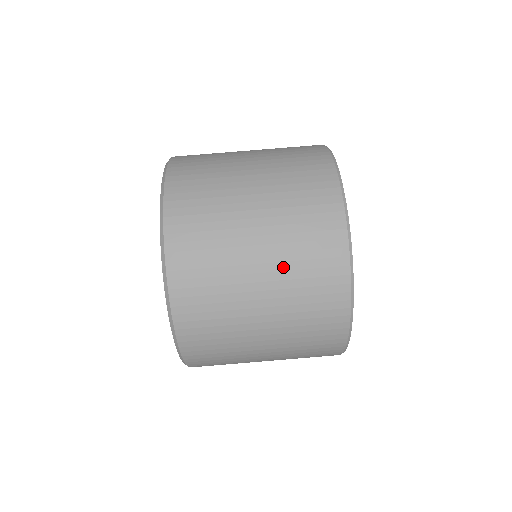
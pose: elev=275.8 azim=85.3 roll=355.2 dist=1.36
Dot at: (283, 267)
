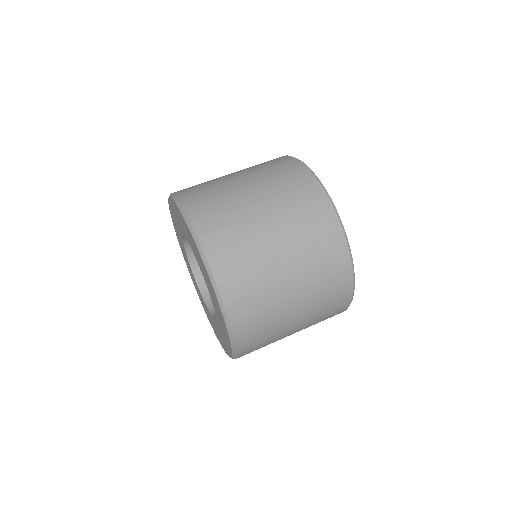
Dot at: (307, 276)
